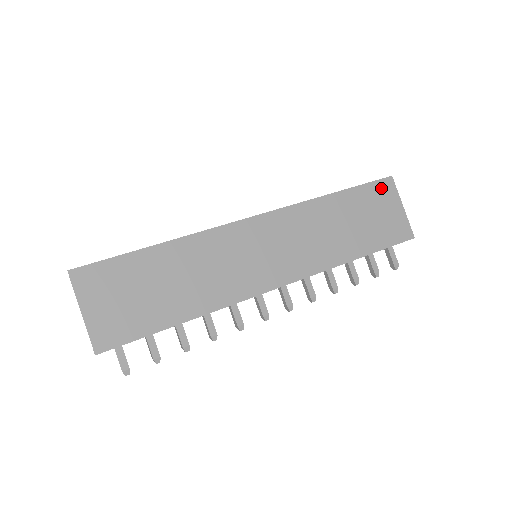
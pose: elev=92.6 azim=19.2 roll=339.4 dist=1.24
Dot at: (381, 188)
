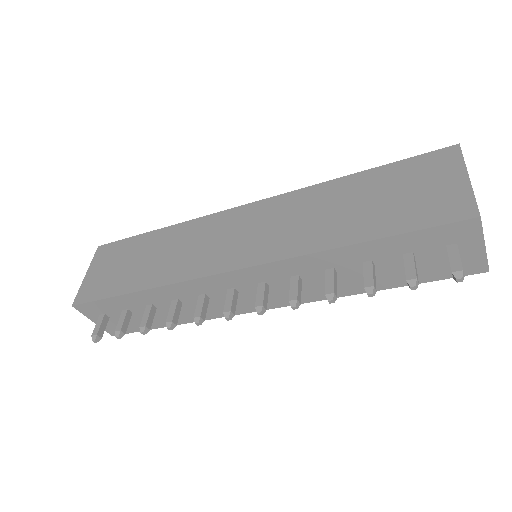
Dot at: (432, 160)
